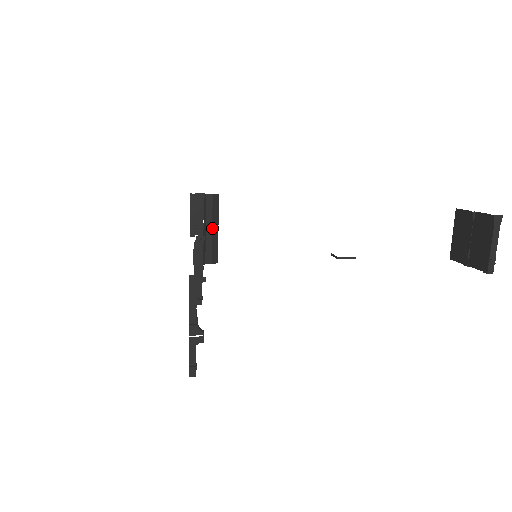
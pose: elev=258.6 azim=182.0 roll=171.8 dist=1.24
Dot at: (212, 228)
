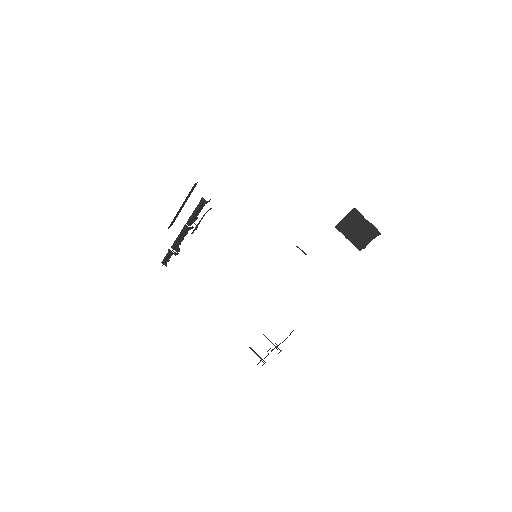
Dot at: occluded
